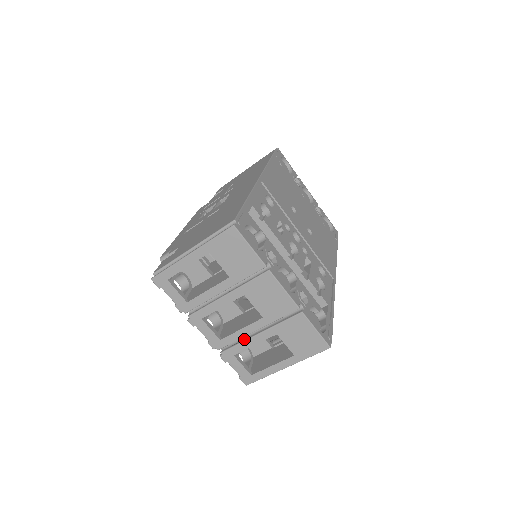
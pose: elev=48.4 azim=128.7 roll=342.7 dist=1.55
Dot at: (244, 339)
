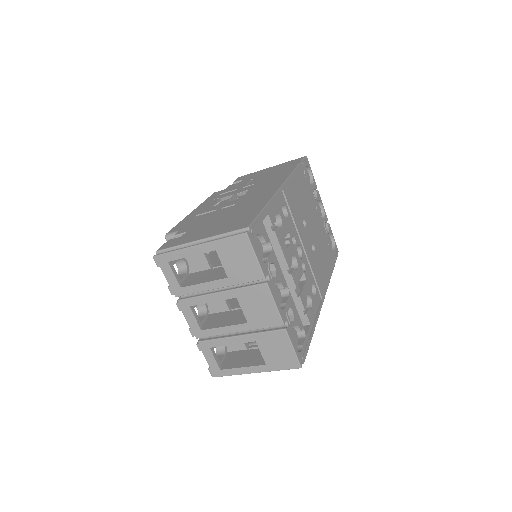
Dot at: (224, 336)
